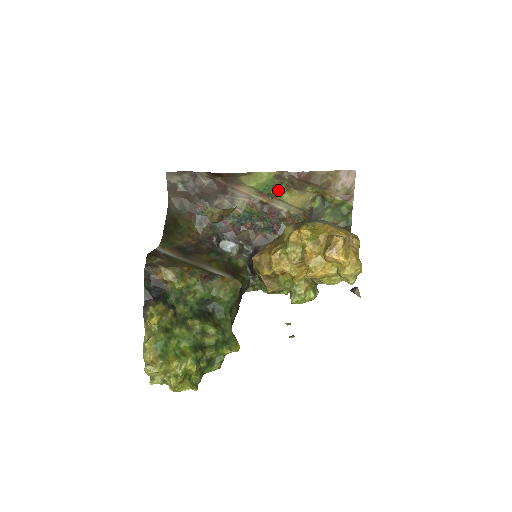
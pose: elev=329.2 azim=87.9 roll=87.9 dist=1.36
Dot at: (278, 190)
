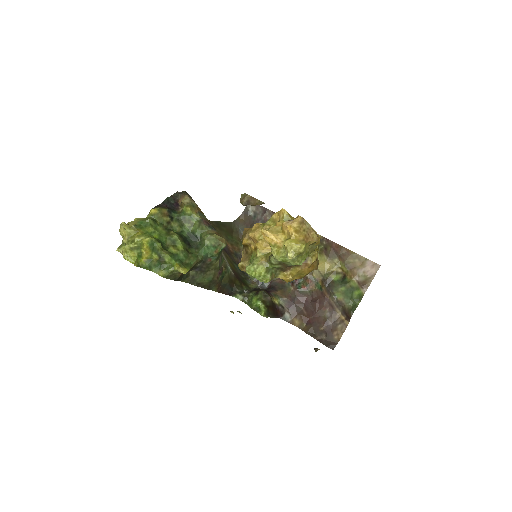
Dot at: occluded
